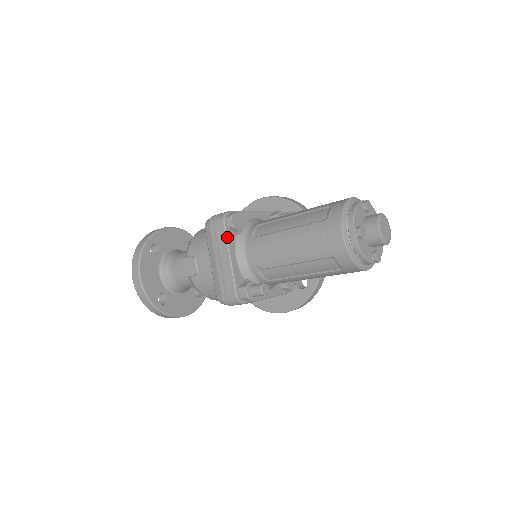
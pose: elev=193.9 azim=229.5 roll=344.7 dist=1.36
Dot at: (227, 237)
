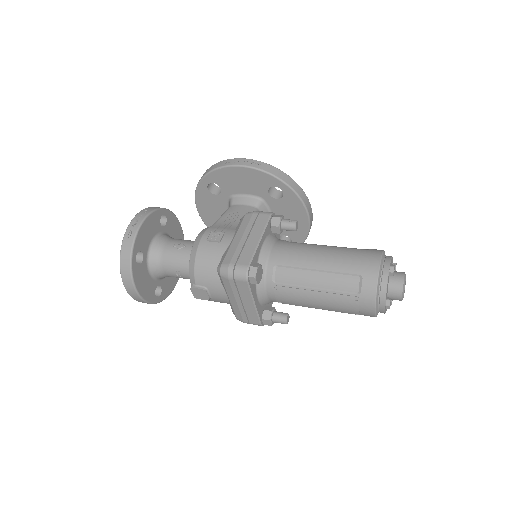
Dot at: (251, 291)
